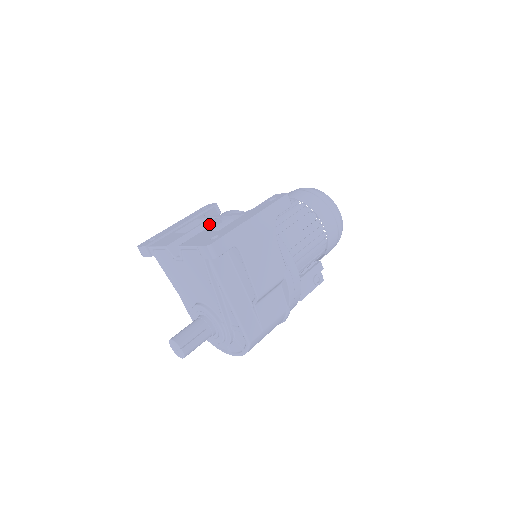
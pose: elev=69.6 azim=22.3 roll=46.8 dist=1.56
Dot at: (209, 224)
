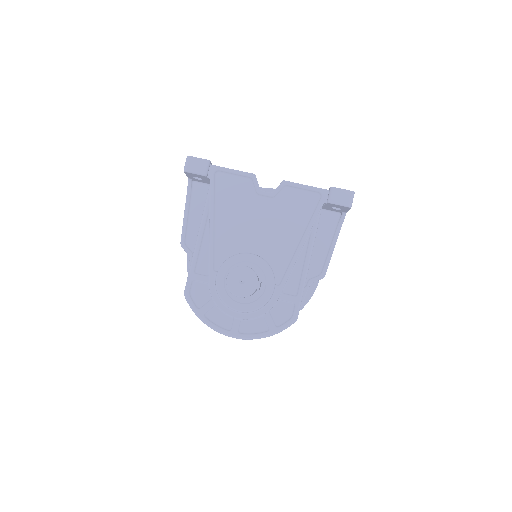
Dot at: occluded
